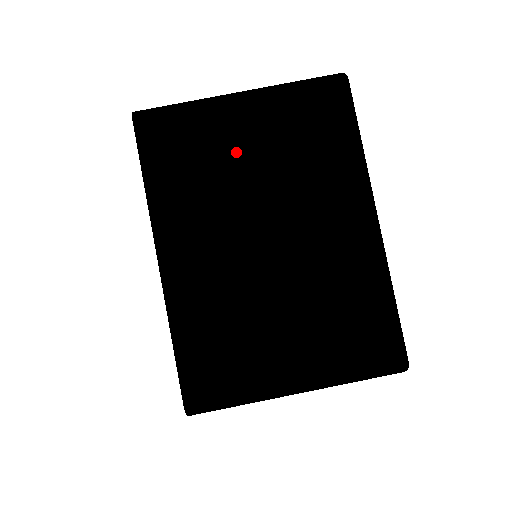
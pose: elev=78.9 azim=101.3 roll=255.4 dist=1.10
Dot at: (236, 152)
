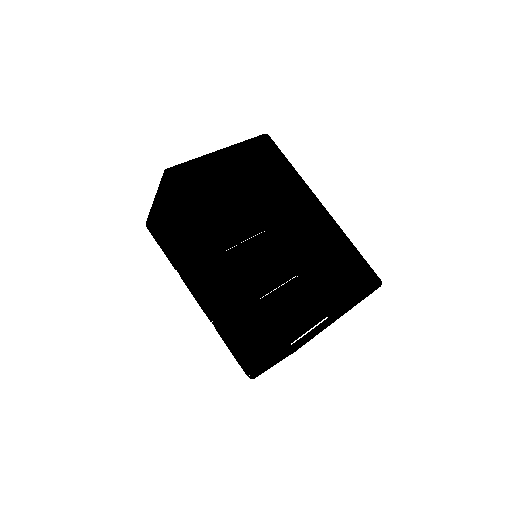
Dot at: occluded
